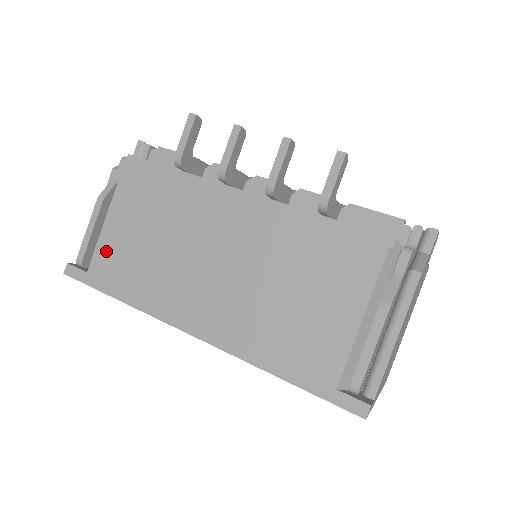
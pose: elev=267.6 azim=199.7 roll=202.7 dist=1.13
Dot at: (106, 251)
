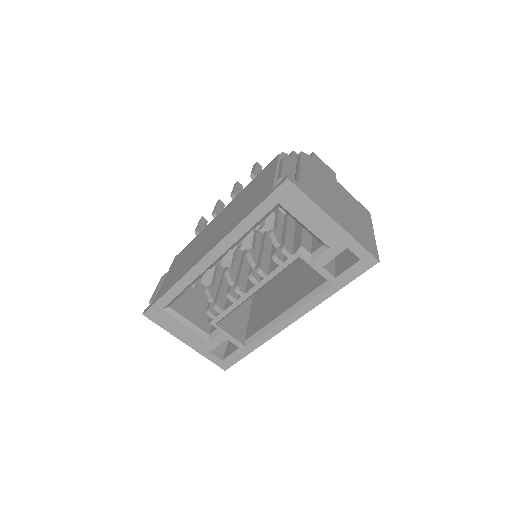
Dot at: (165, 284)
